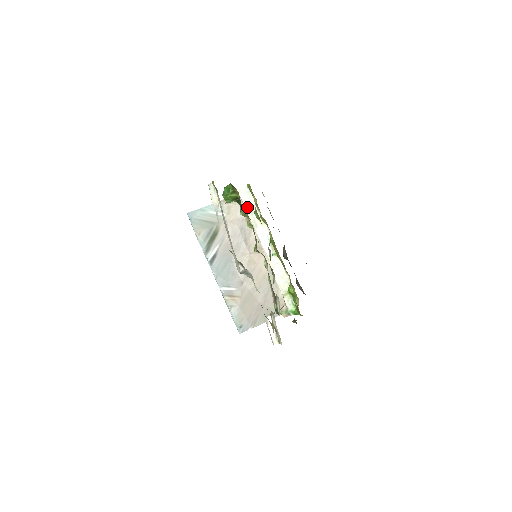
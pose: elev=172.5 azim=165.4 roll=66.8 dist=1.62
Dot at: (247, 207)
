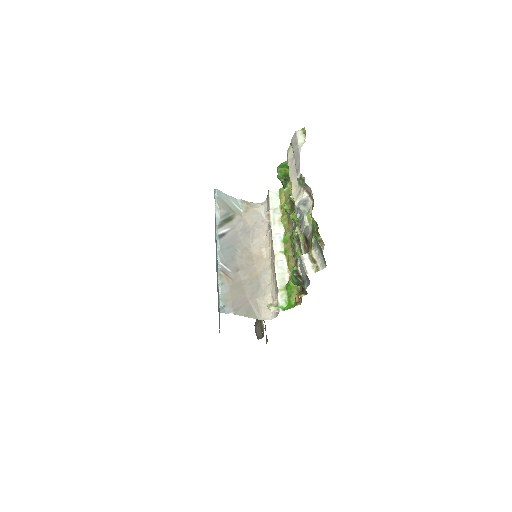
Dot at: (272, 206)
